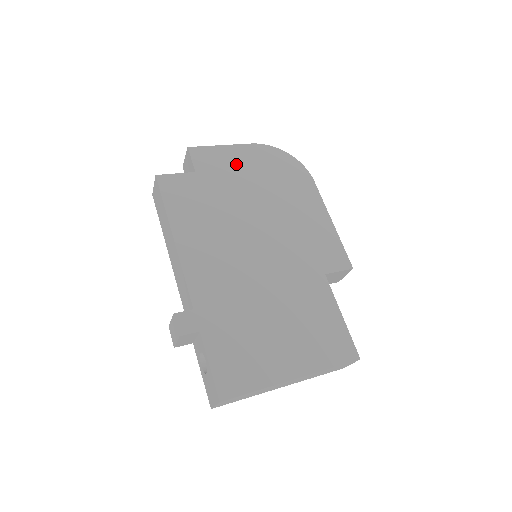
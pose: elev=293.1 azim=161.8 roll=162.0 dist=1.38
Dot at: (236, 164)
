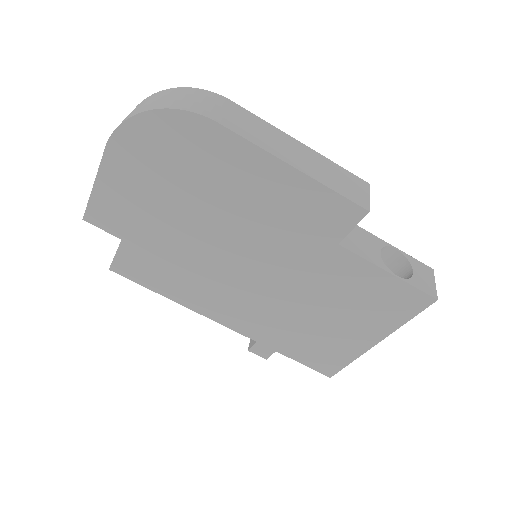
Dot at: (131, 195)
